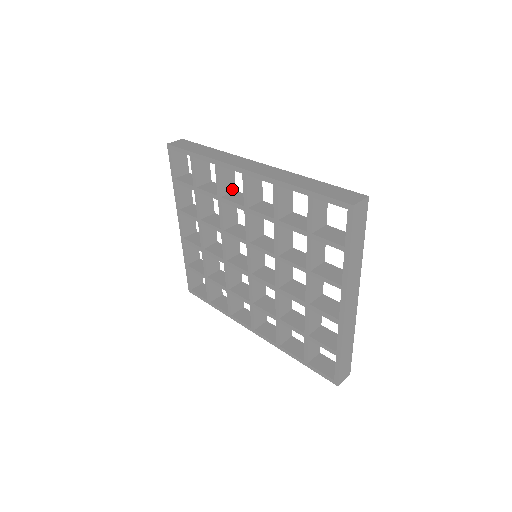
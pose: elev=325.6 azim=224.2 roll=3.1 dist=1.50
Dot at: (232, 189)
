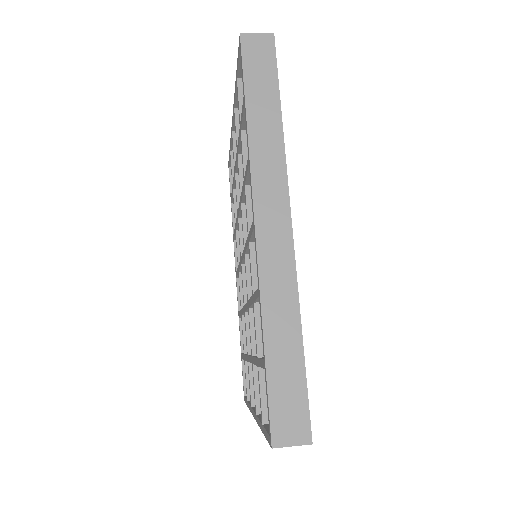
Dot at: occluded
